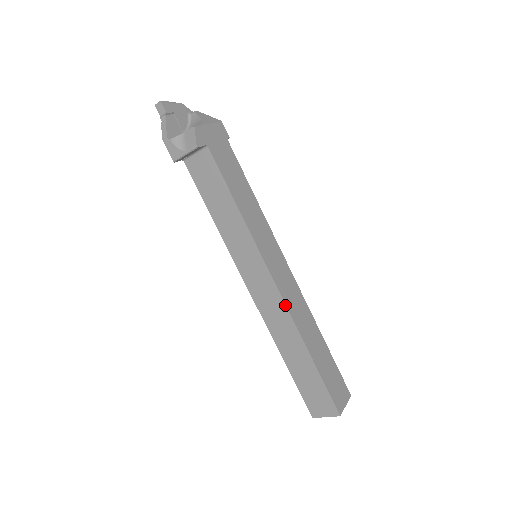
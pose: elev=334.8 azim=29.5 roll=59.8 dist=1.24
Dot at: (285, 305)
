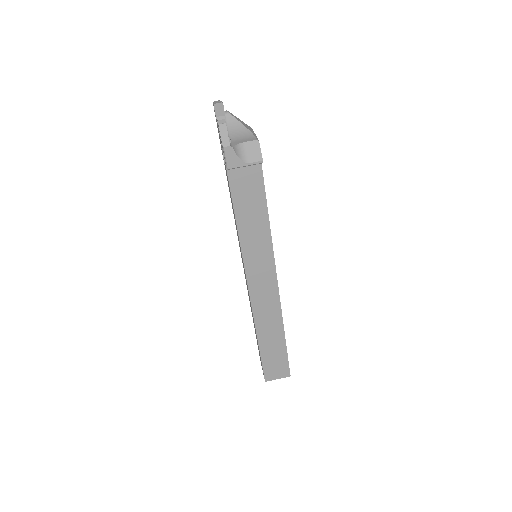
Dot at: (279, 298)
